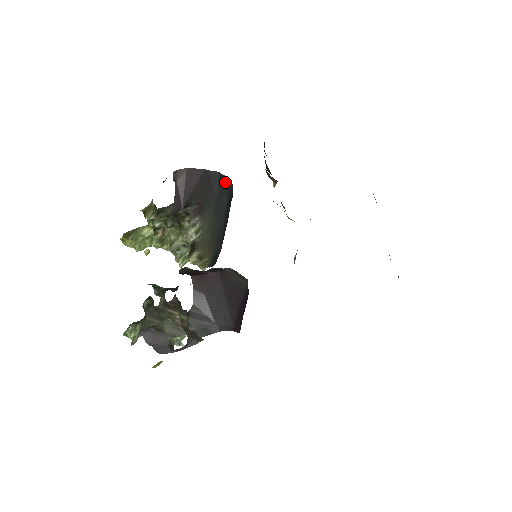
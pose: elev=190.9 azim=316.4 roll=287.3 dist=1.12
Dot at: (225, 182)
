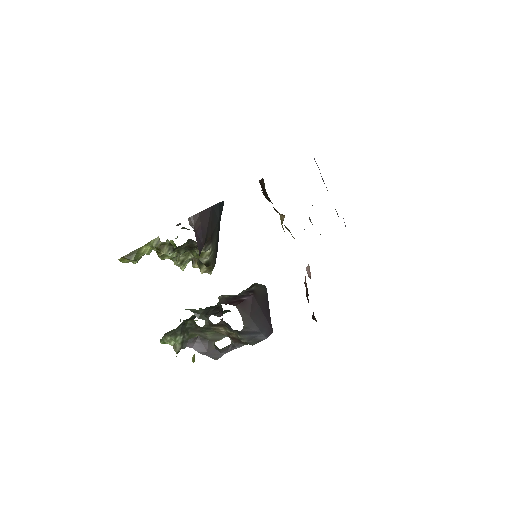
Dot at: (222, 205)
